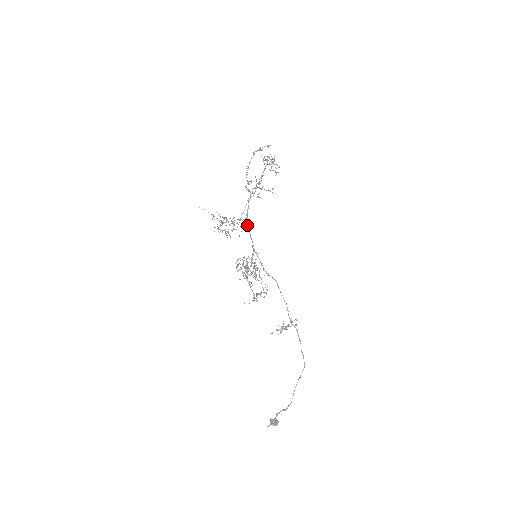
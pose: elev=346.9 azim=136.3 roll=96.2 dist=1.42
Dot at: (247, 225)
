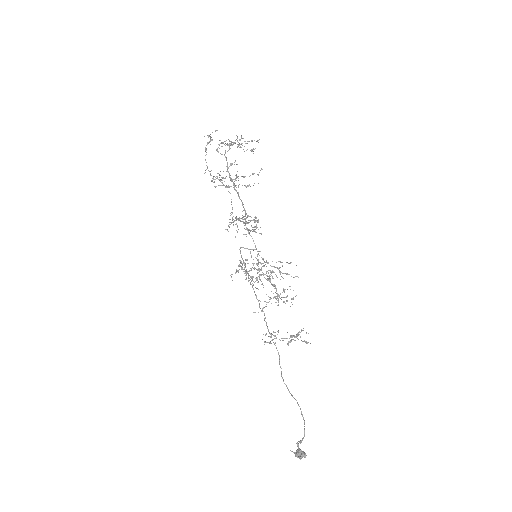
Dot at: (244, 223)
